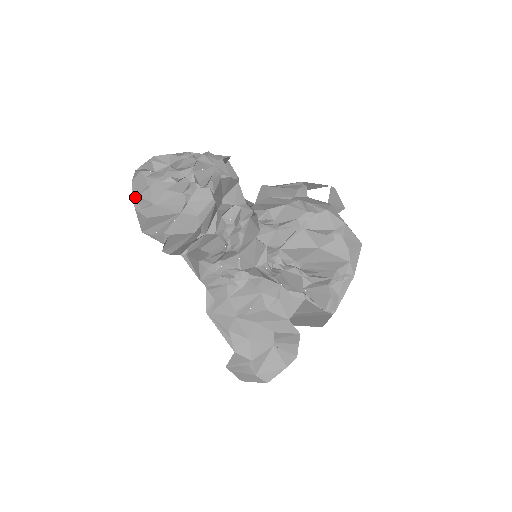
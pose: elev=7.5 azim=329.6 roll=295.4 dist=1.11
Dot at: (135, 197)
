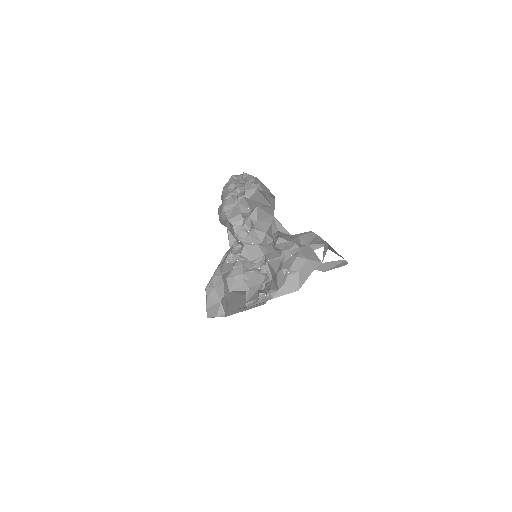
Dot at: occluded
